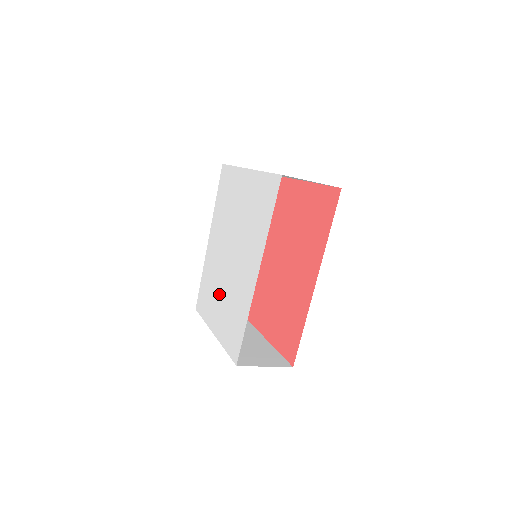
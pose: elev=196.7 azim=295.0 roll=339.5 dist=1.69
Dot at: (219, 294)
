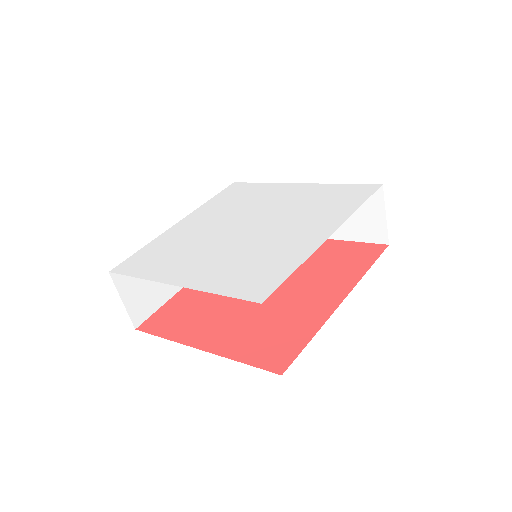
Dot at: (207, 253)
